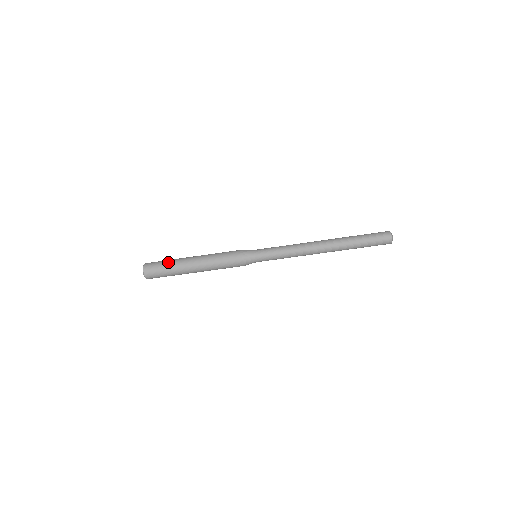
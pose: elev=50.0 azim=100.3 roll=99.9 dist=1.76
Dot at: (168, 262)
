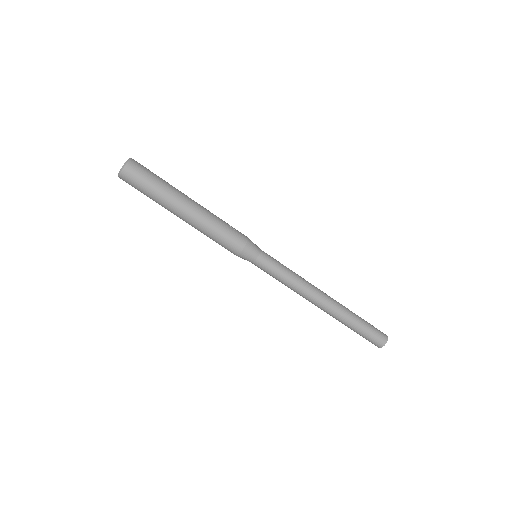
Dot at: occluded
